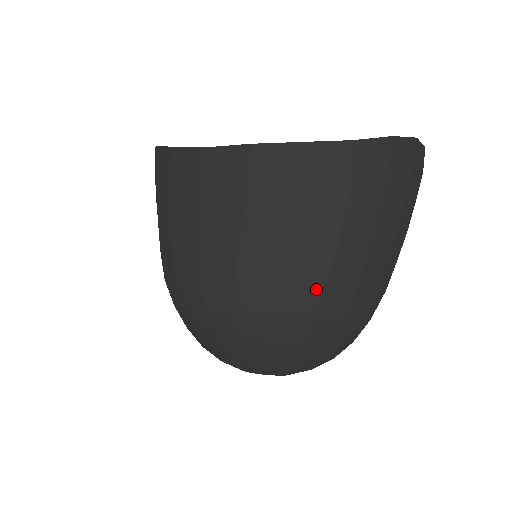
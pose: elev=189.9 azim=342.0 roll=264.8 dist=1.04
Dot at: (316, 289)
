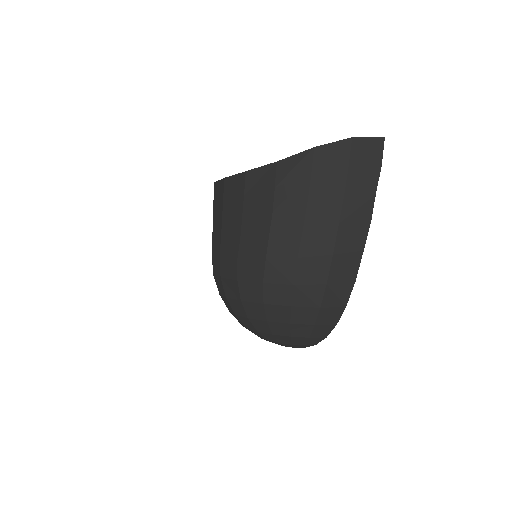
Dot at: (259, 284)
